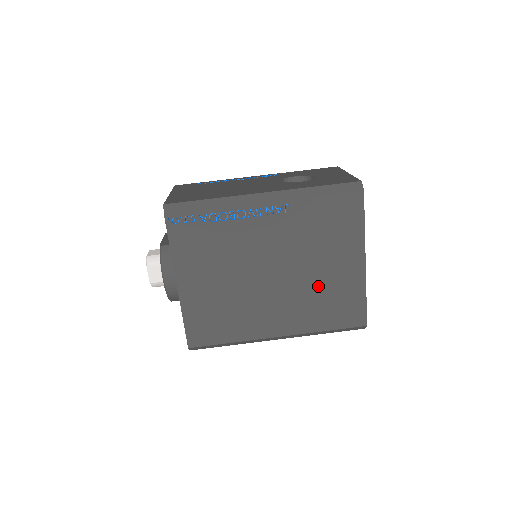
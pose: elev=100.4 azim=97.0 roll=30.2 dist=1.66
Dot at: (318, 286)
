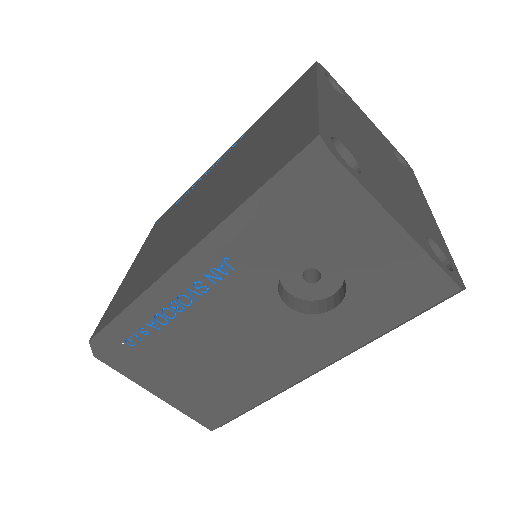
Dot at: occluded
